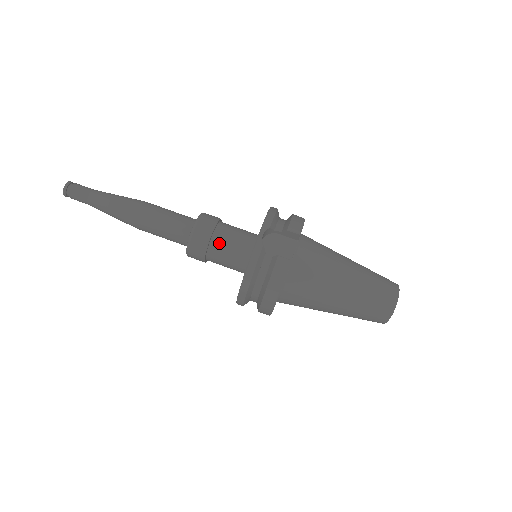
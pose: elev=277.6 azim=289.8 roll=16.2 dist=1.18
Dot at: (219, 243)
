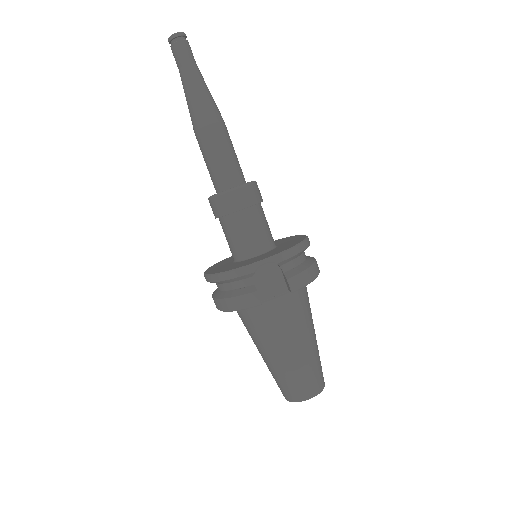
Dot at: (236, 223)
